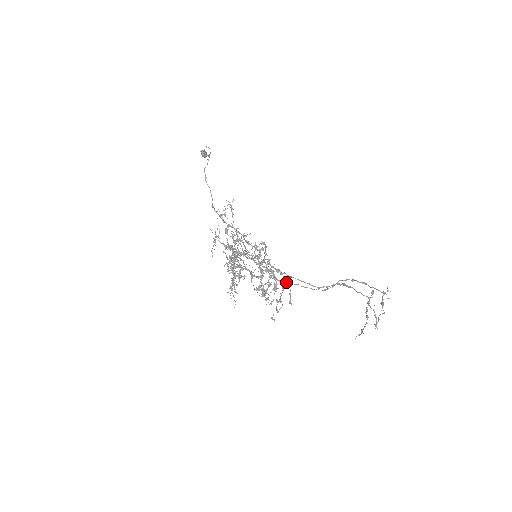
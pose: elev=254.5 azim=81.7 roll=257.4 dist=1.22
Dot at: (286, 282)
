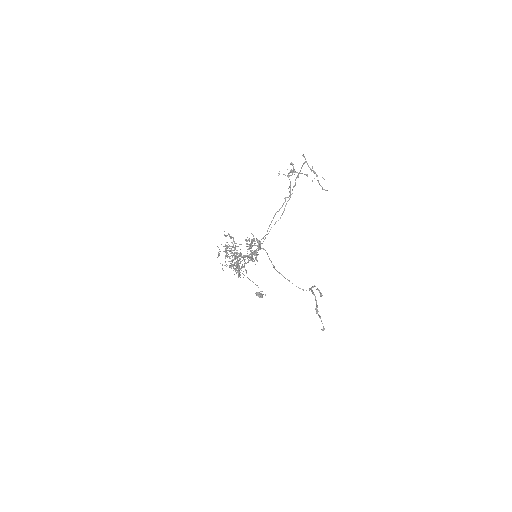
Dot at: occluded
